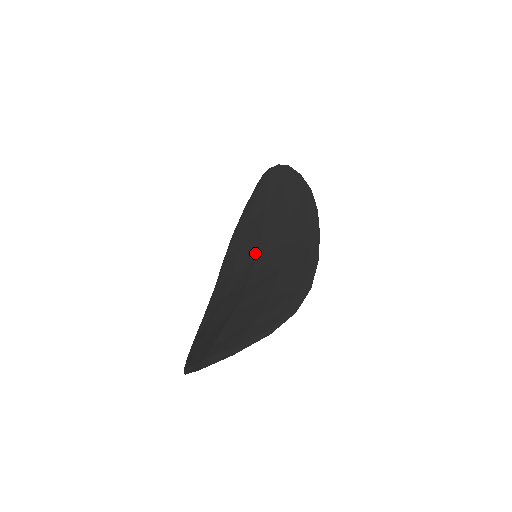
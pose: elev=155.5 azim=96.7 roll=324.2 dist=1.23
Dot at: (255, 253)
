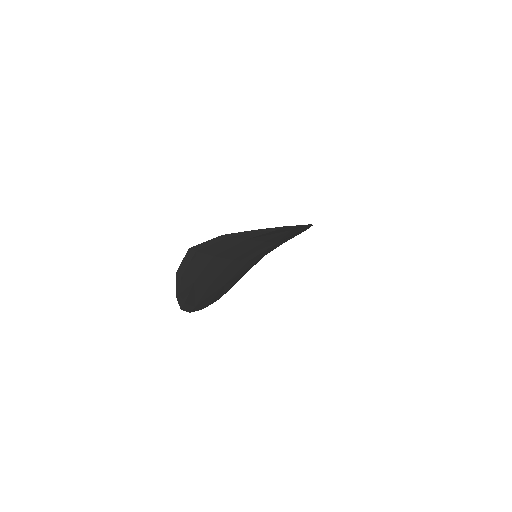
Dot at: occluded
